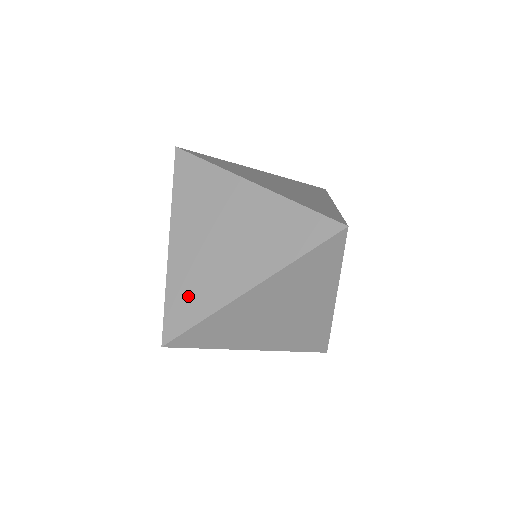
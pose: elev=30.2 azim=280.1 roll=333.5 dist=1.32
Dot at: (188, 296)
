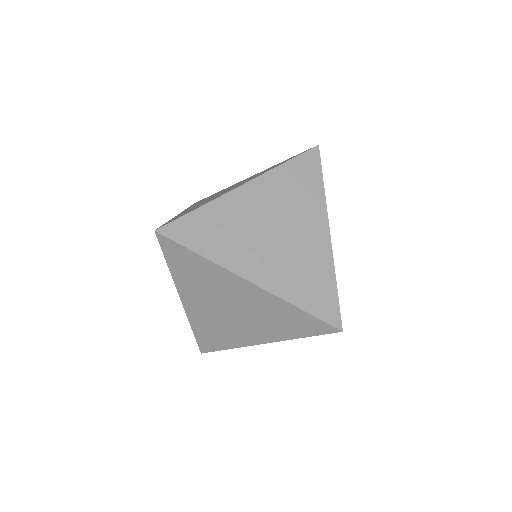
Dot at: (212, 335)
